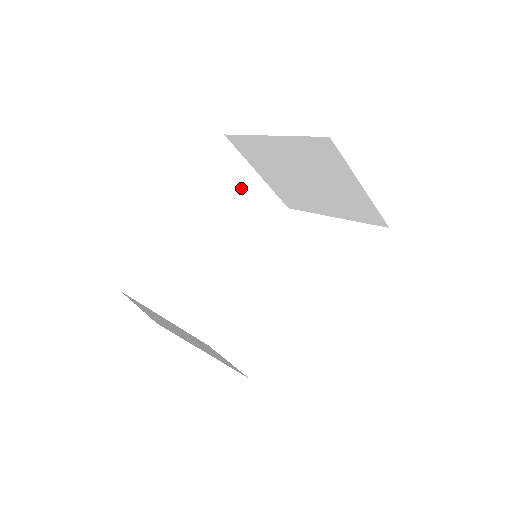
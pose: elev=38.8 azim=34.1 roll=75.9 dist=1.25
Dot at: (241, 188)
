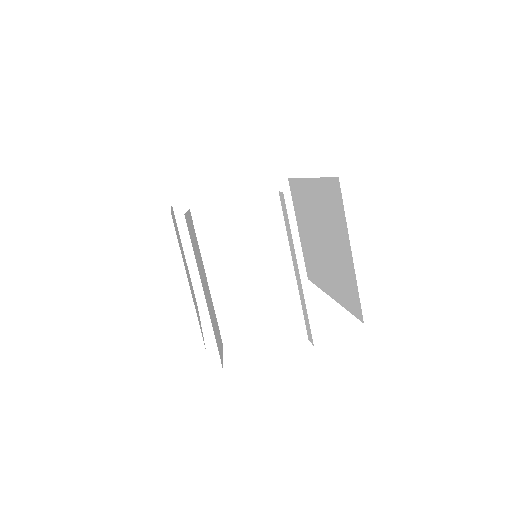
Dot at: occluded
